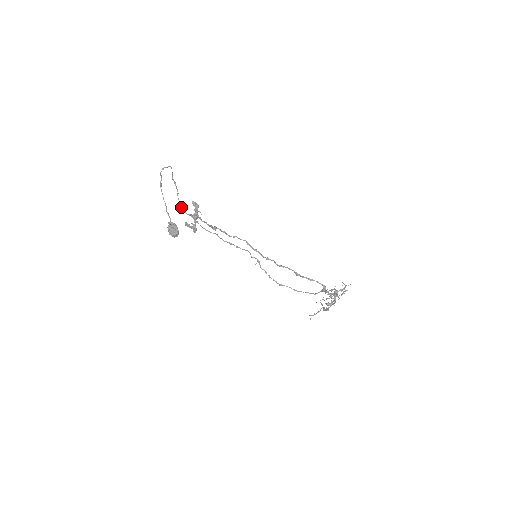
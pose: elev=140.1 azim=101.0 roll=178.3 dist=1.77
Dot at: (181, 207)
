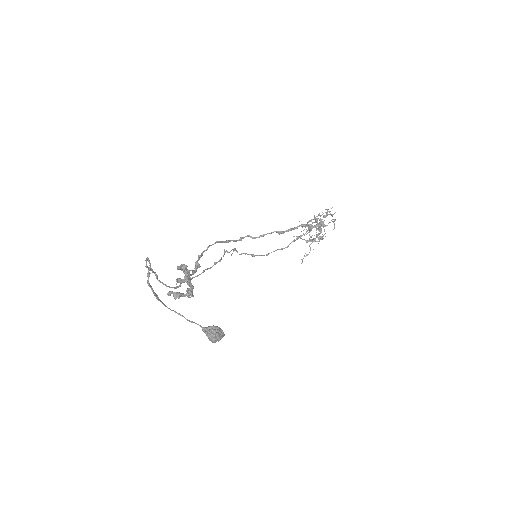
Dot at: (169, 287)
